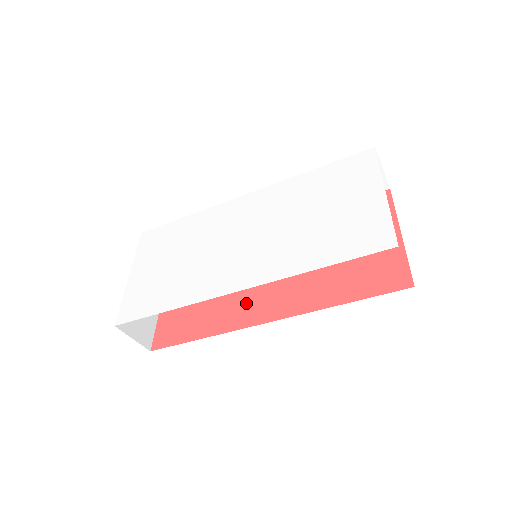
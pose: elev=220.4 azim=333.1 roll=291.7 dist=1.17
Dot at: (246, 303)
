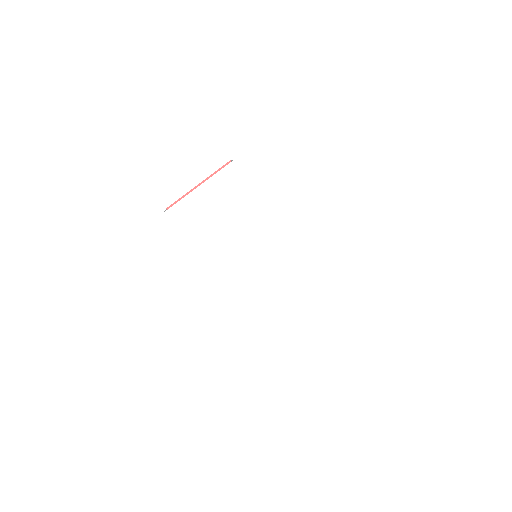
Dot at: occluded
